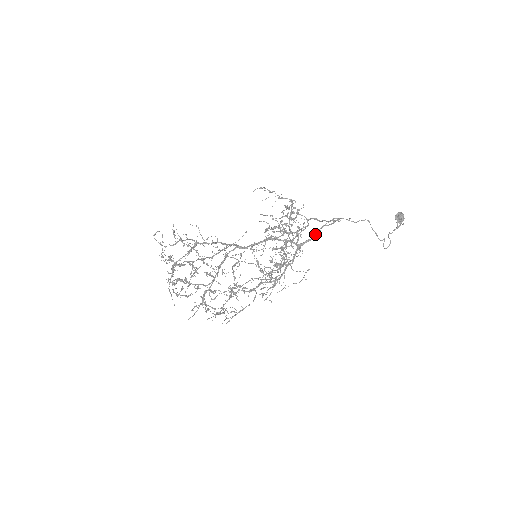
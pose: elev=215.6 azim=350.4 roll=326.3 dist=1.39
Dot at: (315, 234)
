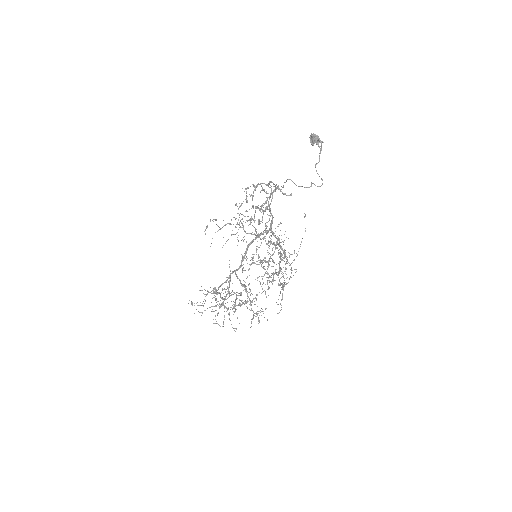
Dot at: occluded
